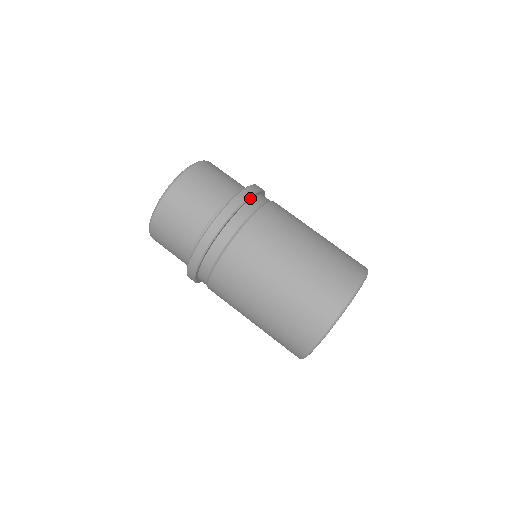
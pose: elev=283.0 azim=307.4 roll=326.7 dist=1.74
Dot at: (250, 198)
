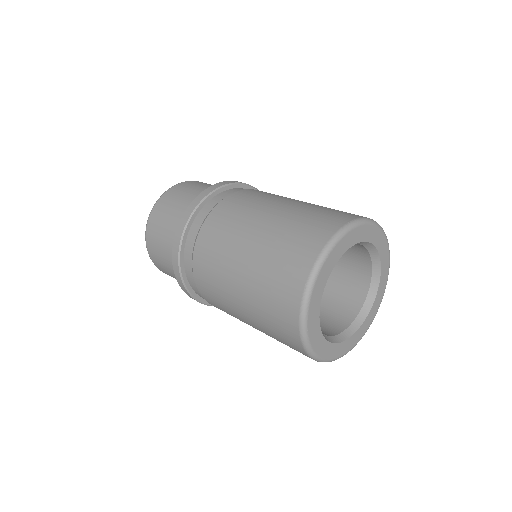
Dot at: occluded
